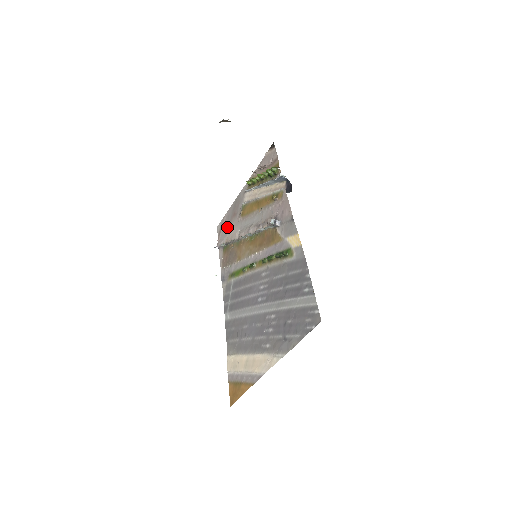
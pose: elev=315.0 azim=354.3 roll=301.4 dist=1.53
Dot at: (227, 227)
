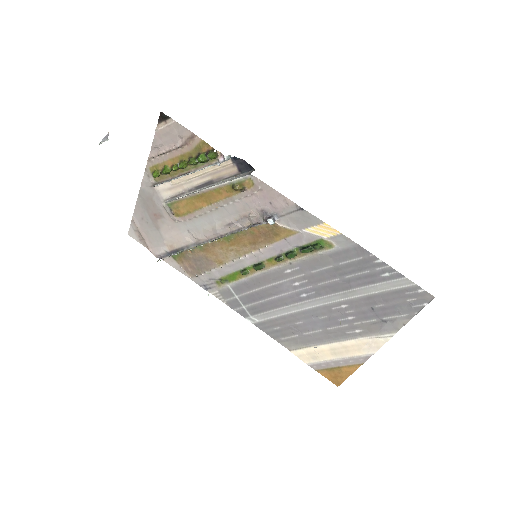
Dot at: (155, 233)
